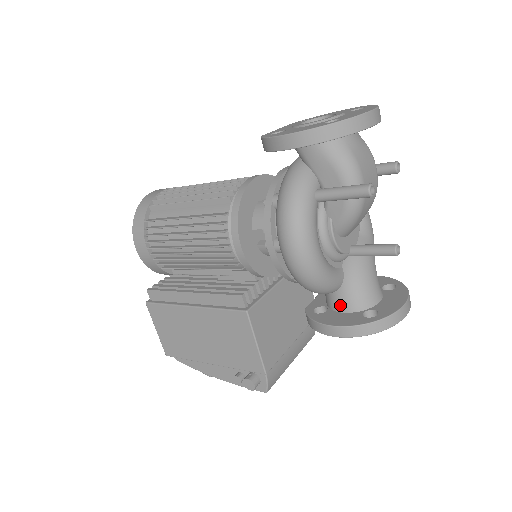
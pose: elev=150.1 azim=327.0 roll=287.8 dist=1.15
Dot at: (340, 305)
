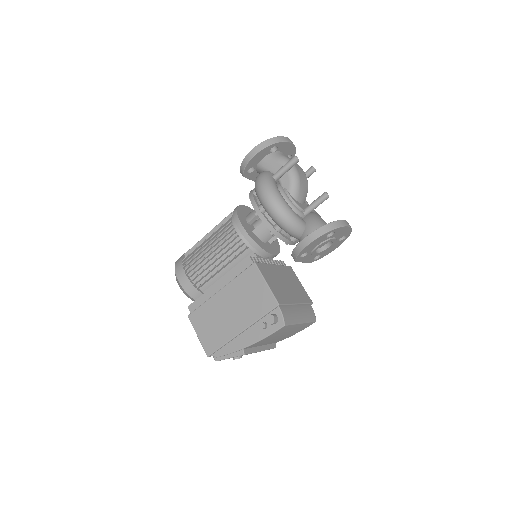
Dot at: occluded
